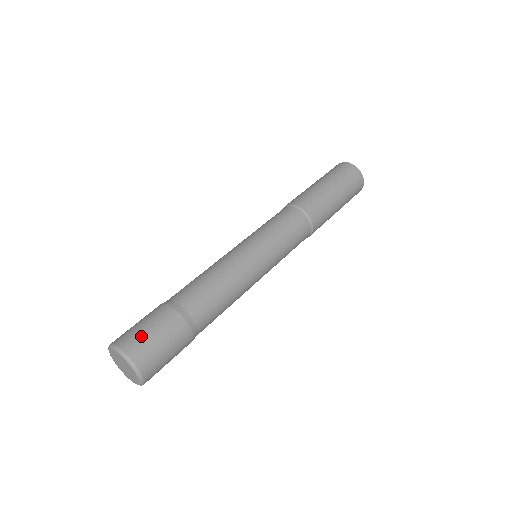
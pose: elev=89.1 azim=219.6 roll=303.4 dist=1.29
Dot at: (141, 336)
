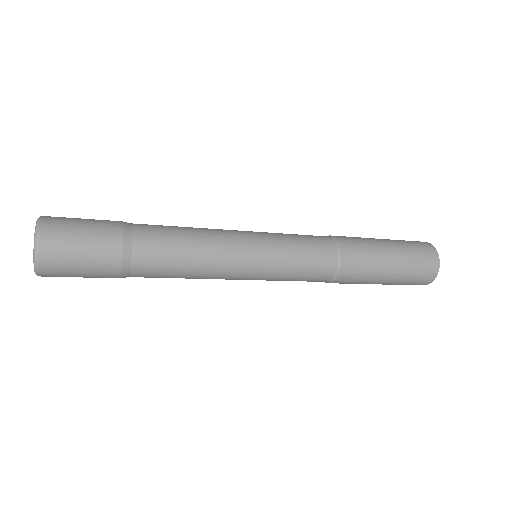
Dot at: (70, 220)
